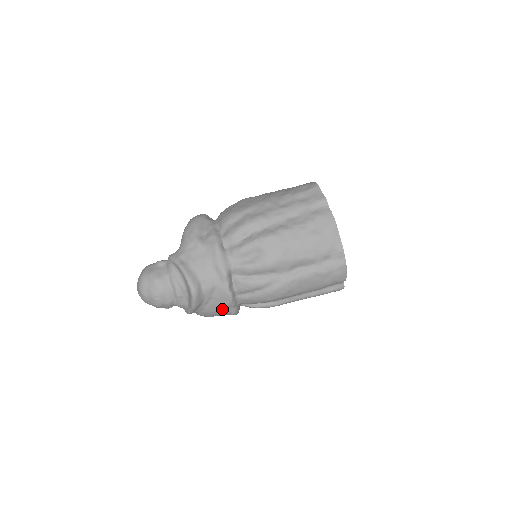
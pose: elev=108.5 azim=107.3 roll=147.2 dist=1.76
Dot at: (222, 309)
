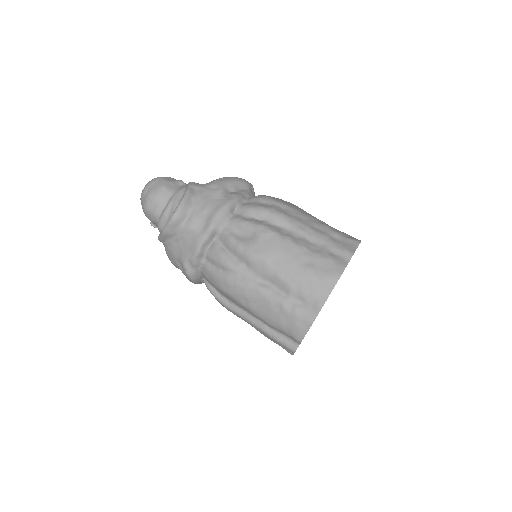
Dot at: (183, 258)
